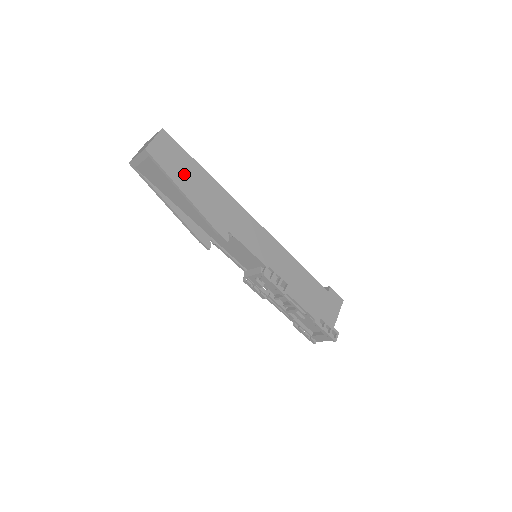
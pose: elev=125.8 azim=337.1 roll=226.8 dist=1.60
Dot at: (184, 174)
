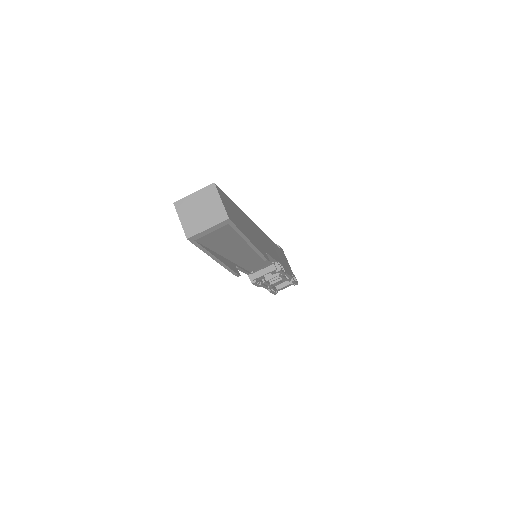
Dot at: (240, 221)
